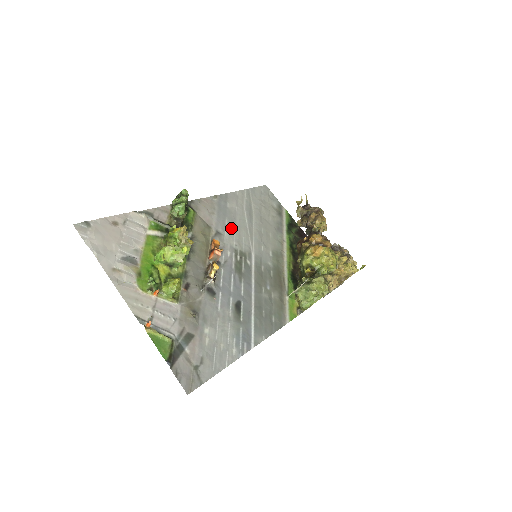
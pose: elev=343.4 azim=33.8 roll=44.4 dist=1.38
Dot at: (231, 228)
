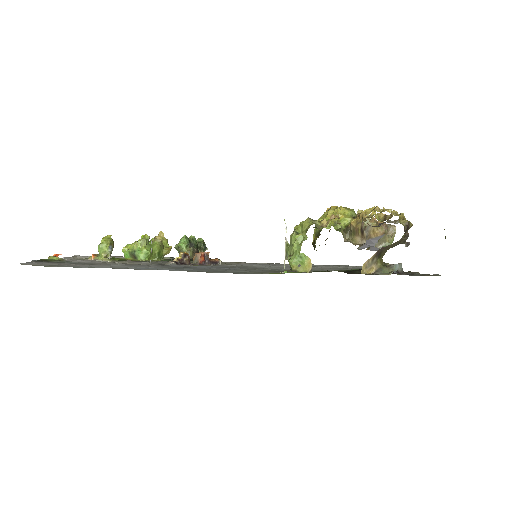
Dot at: (257, 265)
